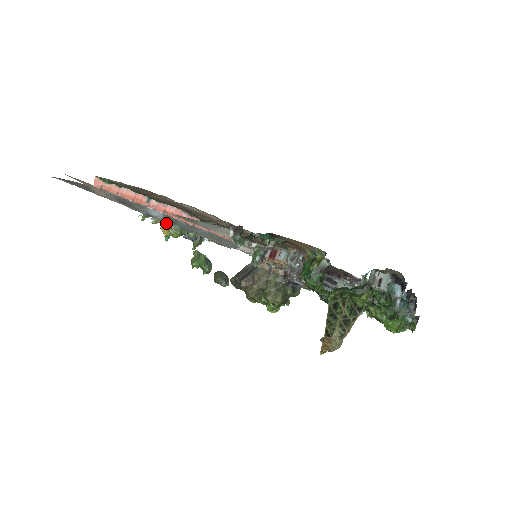
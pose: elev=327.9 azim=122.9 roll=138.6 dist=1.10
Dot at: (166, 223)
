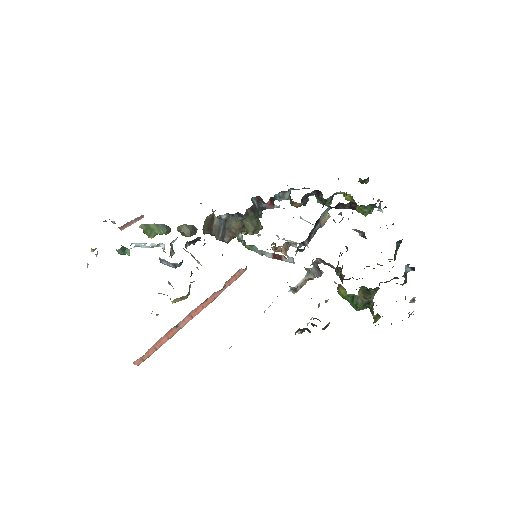
Dot at: (175, 299)
